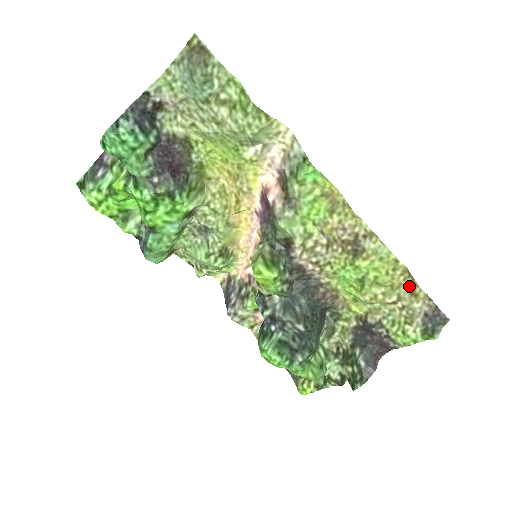
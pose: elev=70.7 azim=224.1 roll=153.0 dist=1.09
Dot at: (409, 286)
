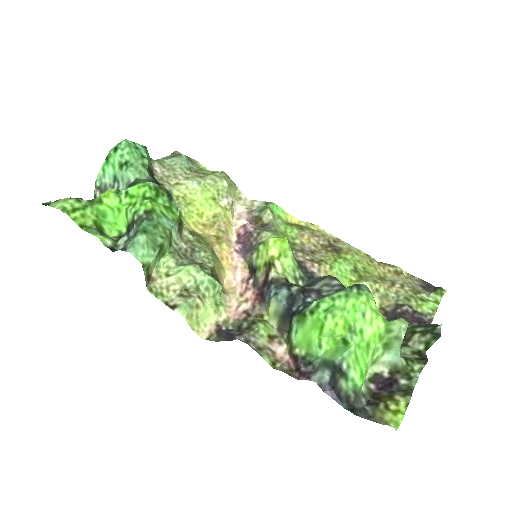
Dot at: (391, 271)
